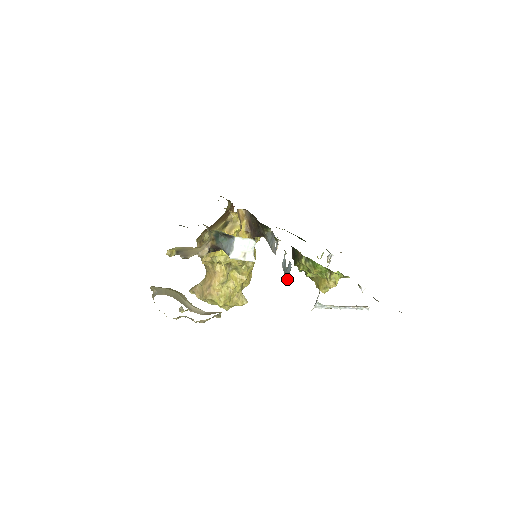
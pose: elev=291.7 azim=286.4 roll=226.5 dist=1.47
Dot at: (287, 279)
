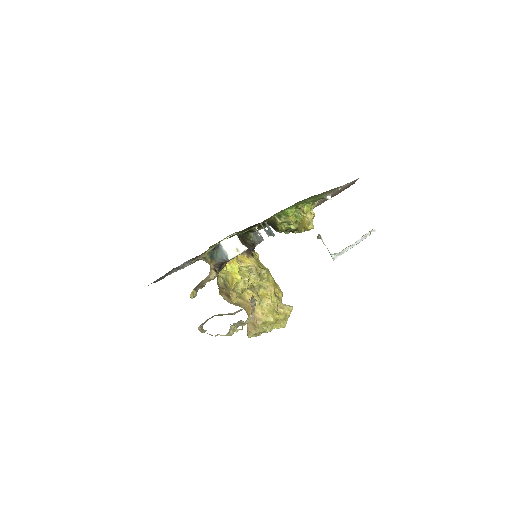
Dot at: (273, 234)
